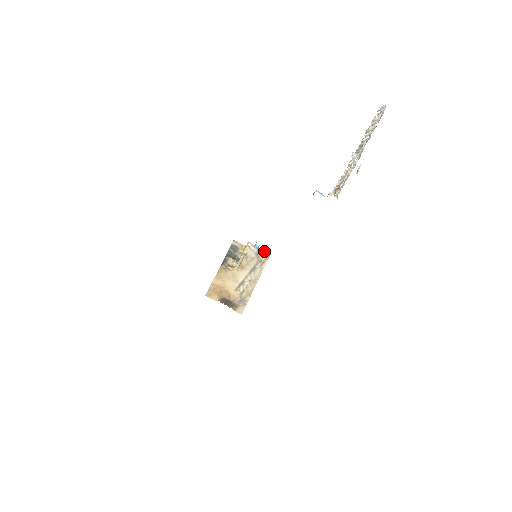
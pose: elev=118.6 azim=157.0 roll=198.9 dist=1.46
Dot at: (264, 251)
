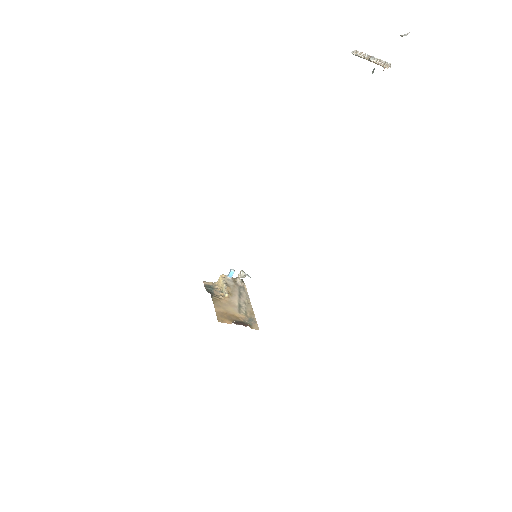
Dot at: (242, 274)
